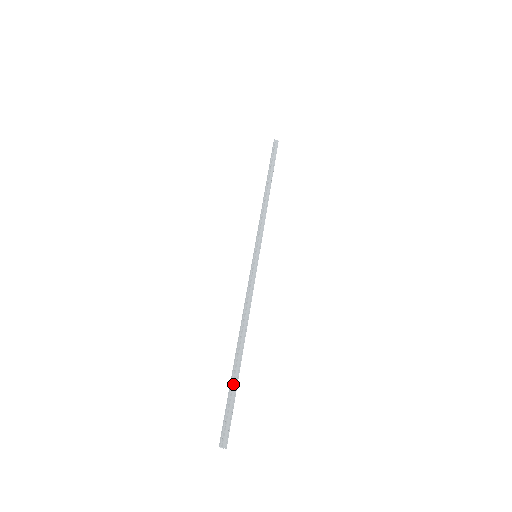
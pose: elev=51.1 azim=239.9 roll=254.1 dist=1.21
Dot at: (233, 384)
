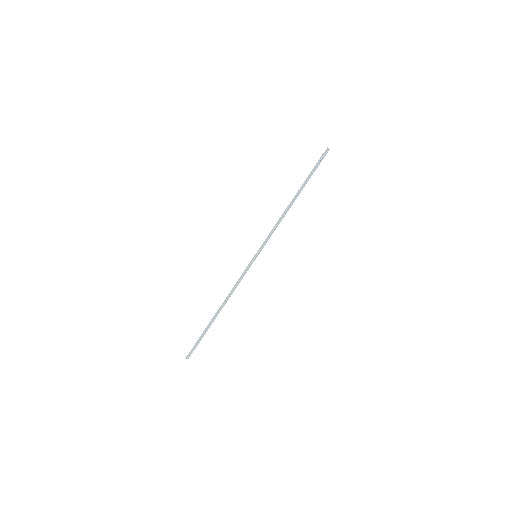
Dot at: (205, 332)
